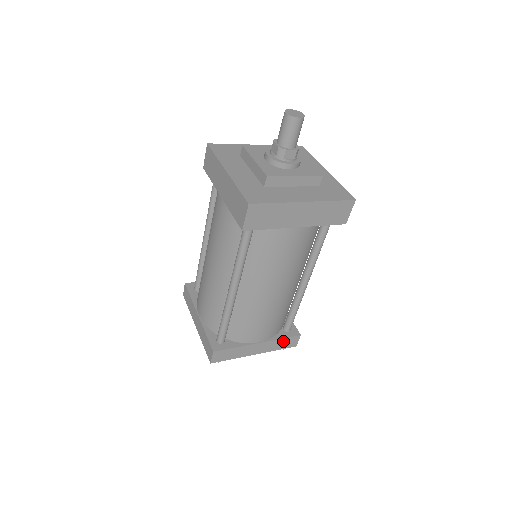
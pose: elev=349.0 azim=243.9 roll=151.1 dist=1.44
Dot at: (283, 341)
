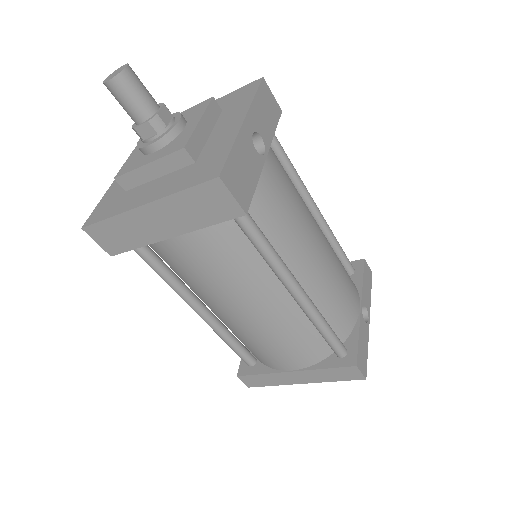
Dot at: (332, 371)
